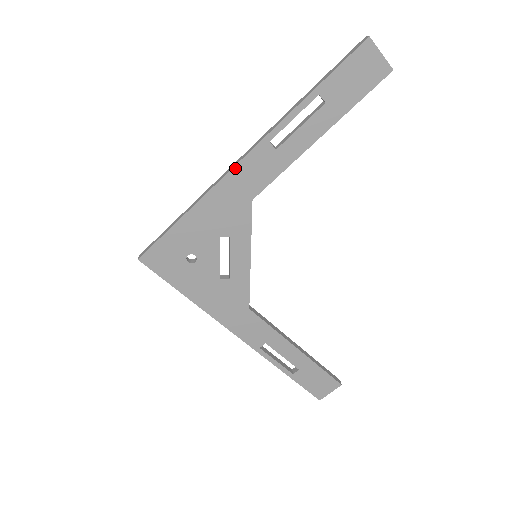
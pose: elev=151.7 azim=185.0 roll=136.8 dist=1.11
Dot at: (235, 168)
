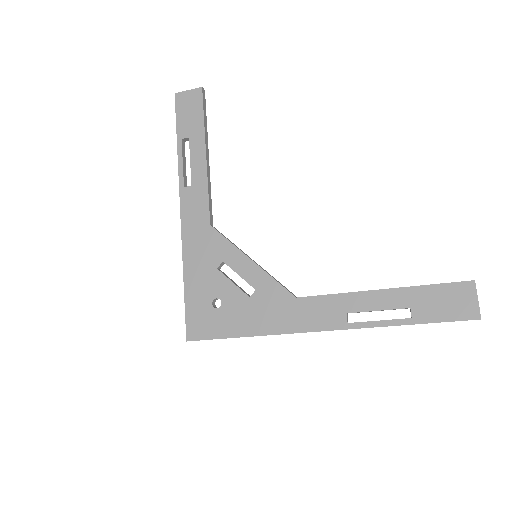
Dot at: (182, 220)
